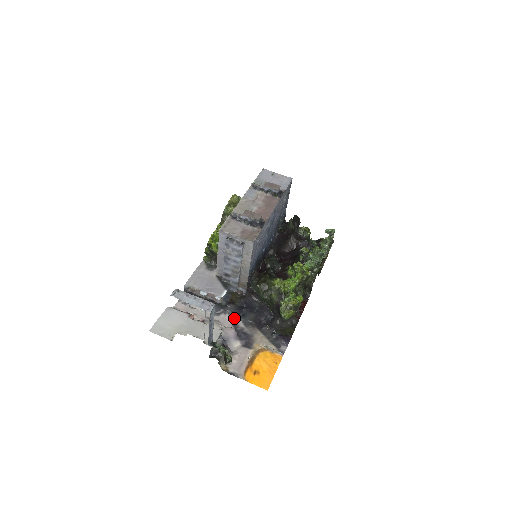
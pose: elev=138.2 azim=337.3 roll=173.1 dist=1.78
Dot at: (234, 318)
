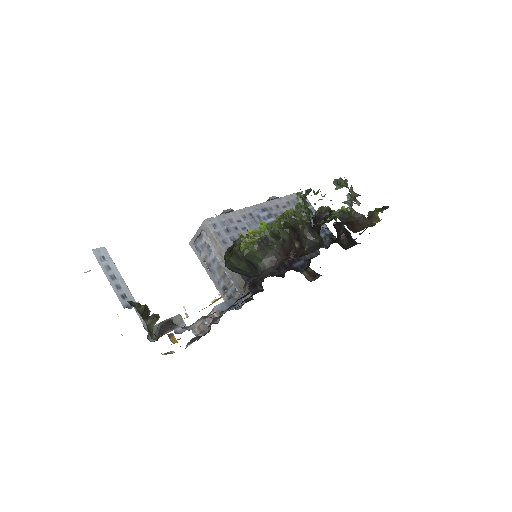
Dot at: occluded
